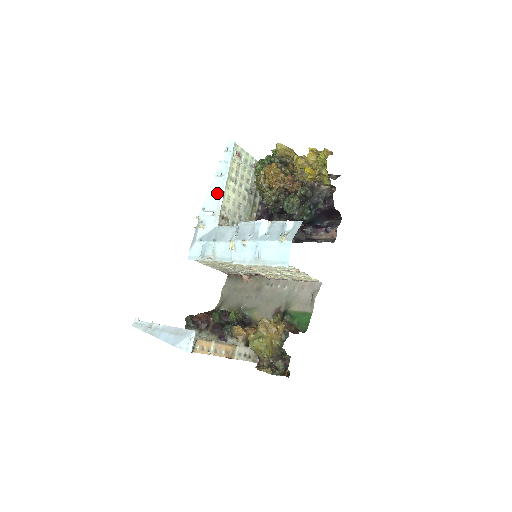
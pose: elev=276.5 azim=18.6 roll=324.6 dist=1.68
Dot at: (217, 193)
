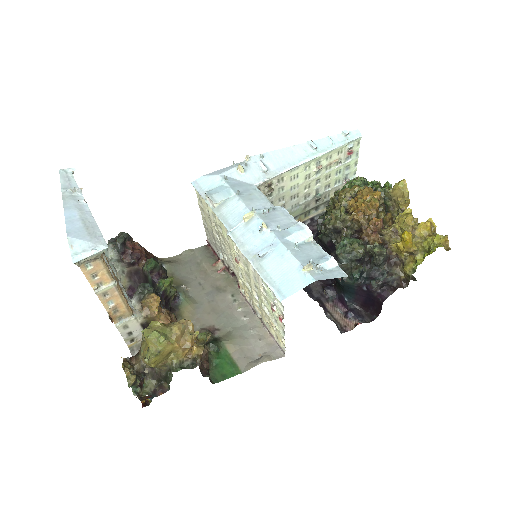
Dot at: (292, 158)
